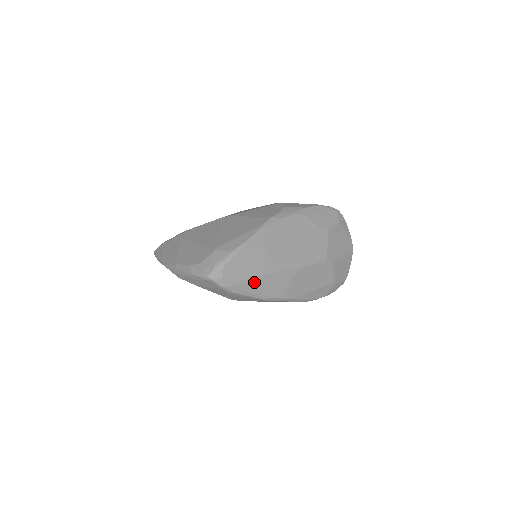
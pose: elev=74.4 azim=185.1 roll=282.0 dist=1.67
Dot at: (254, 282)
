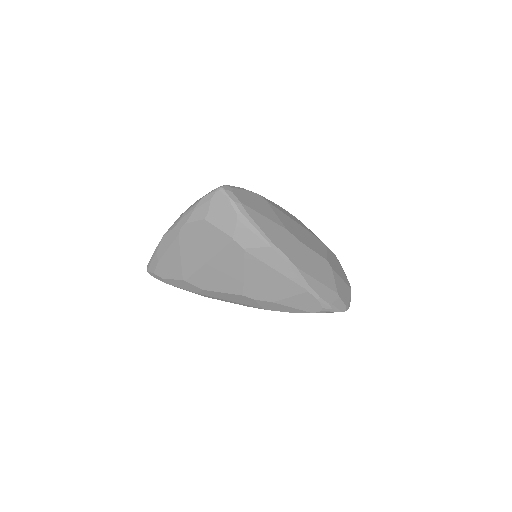
Dot at: (260, 218)
